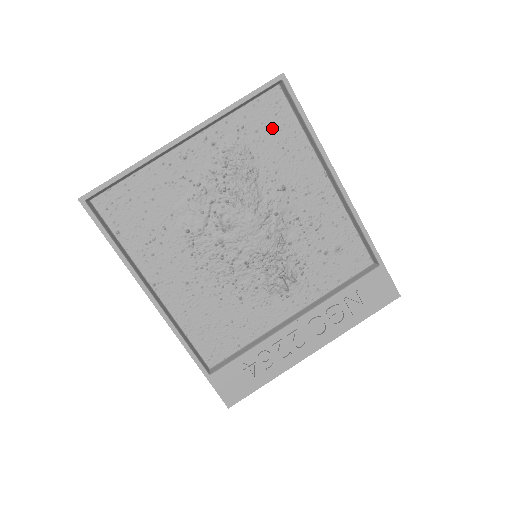
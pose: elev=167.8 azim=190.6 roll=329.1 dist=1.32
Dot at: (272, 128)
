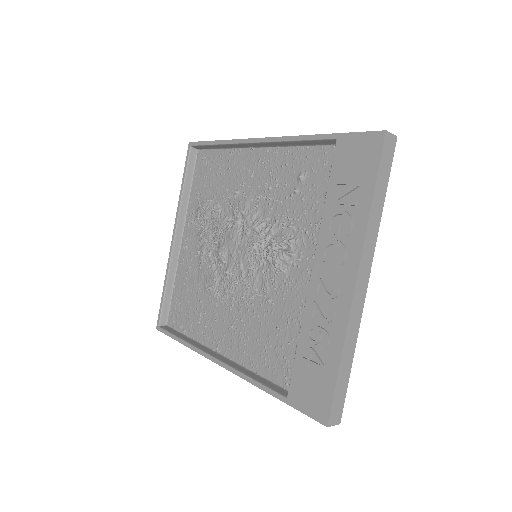
Dot at: (210, 173)
